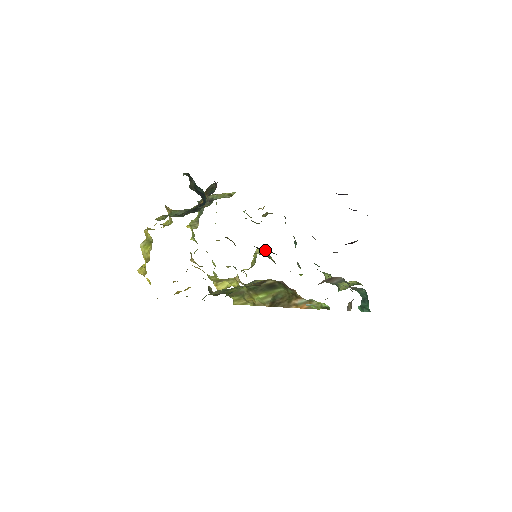
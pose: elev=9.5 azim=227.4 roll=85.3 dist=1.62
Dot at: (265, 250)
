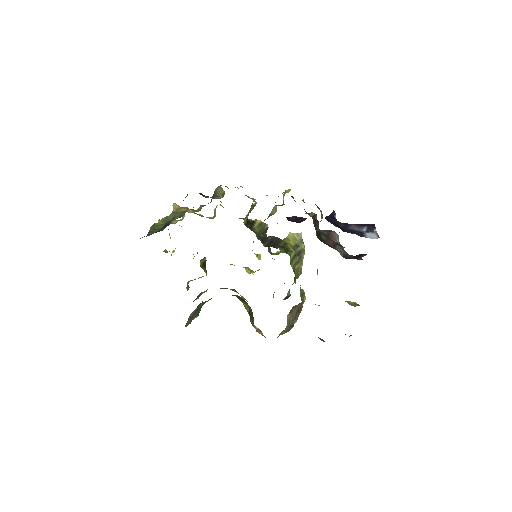
Dot at: (297, 235)
